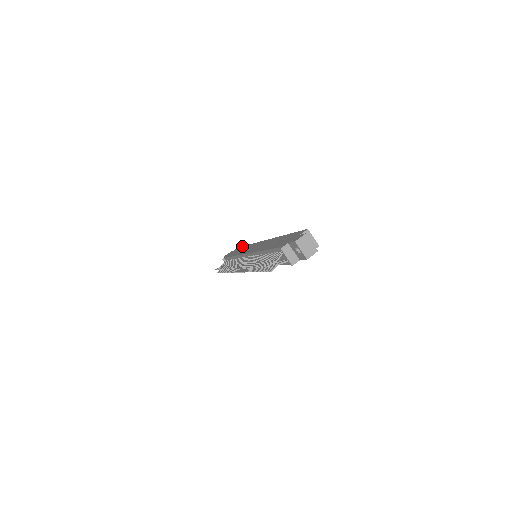
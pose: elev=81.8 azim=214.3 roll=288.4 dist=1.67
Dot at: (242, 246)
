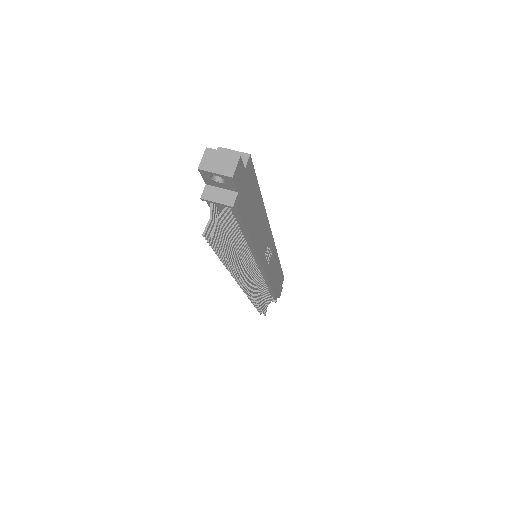
Dot at: occluded
